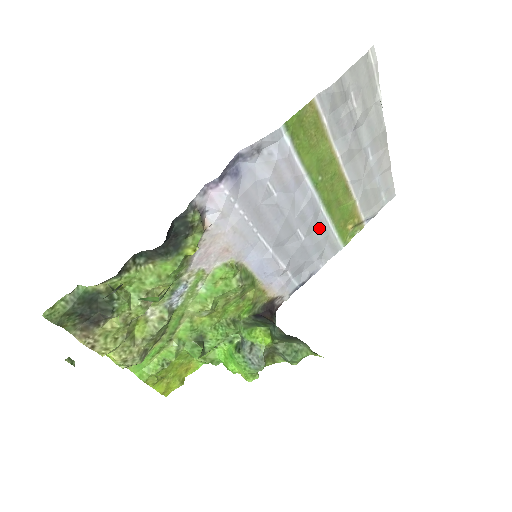
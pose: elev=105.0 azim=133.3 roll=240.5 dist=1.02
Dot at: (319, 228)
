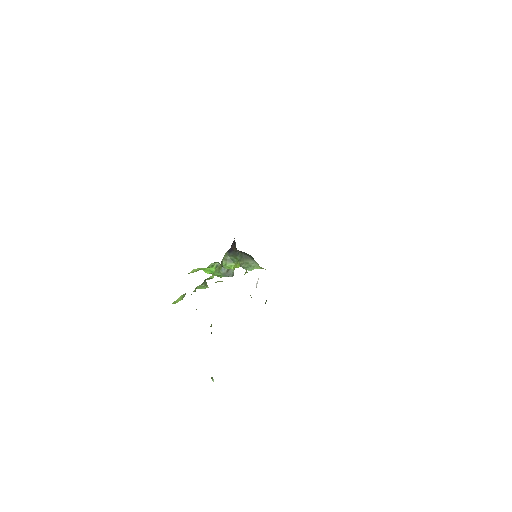
Dot at: occluded
